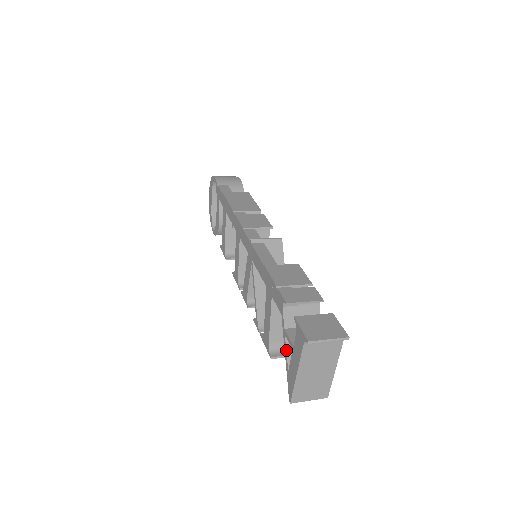
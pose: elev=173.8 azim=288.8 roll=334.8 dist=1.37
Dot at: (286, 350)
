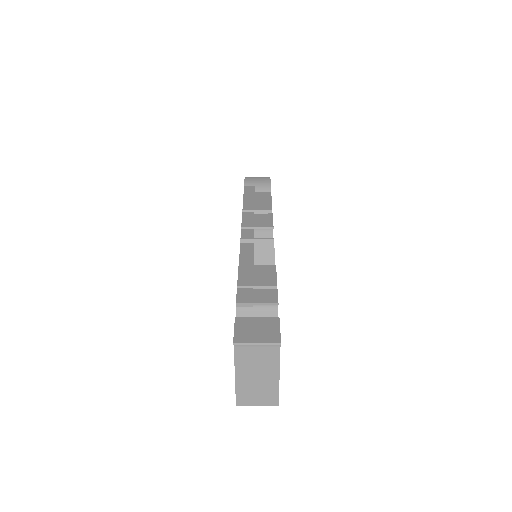
Dot at: occluded
